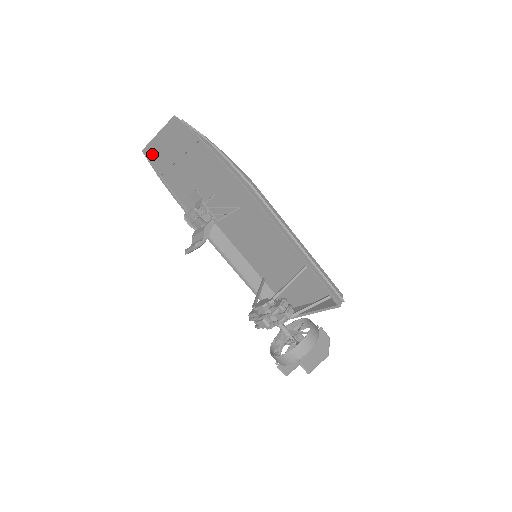
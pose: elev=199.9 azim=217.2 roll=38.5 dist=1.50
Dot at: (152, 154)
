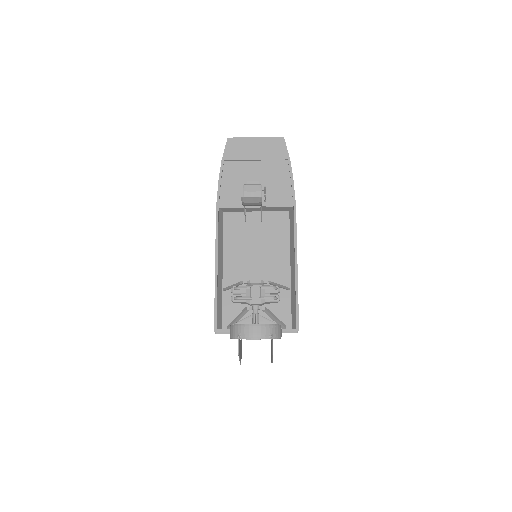
Dot at: (235, 144)
